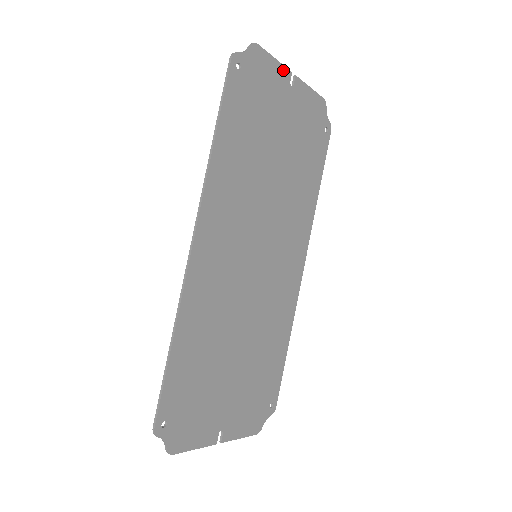
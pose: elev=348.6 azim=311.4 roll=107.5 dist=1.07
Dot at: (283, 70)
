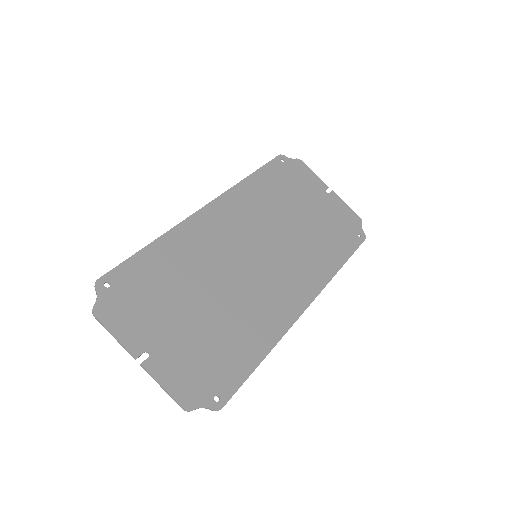
Dot at: (321, 182)
